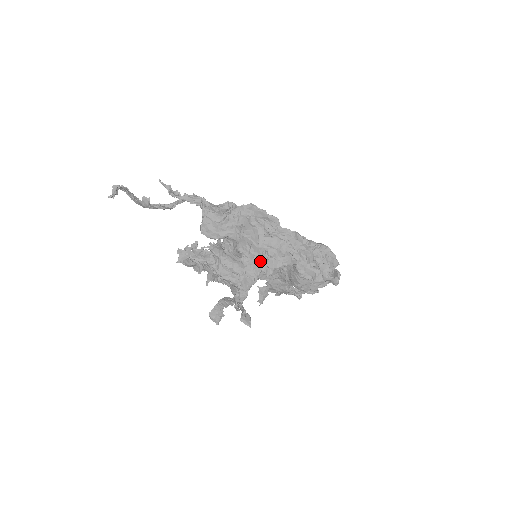
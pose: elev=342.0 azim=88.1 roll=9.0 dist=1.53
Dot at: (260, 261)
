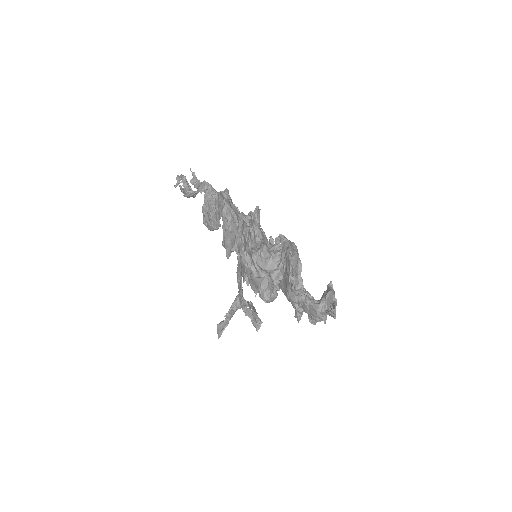
Dot at: occluded
